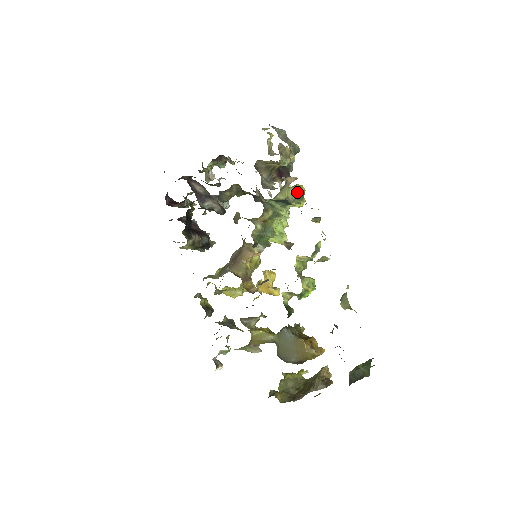
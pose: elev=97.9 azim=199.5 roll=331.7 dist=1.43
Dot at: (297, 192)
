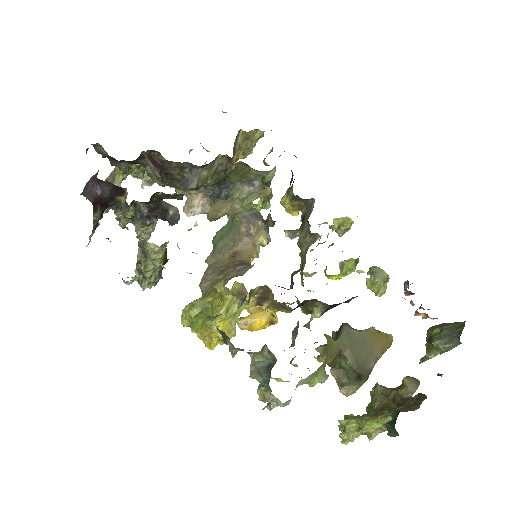
Dot at: occluded
